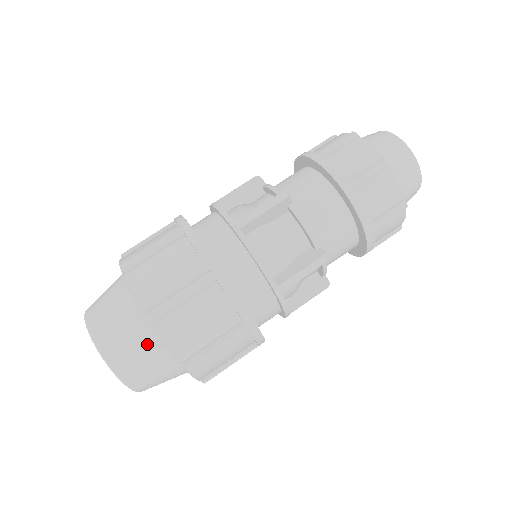
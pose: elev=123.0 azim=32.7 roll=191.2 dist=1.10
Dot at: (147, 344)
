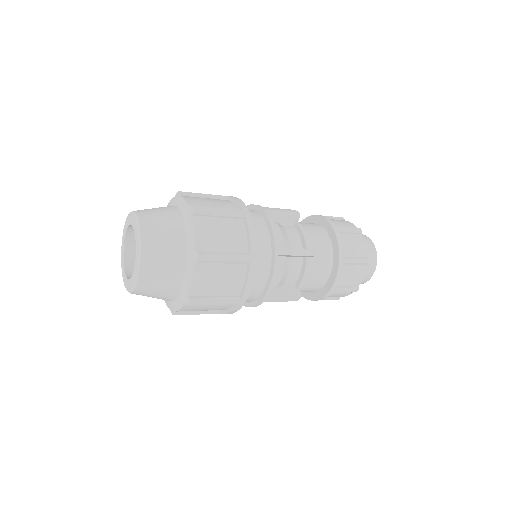
Dot at: (177, 231)
